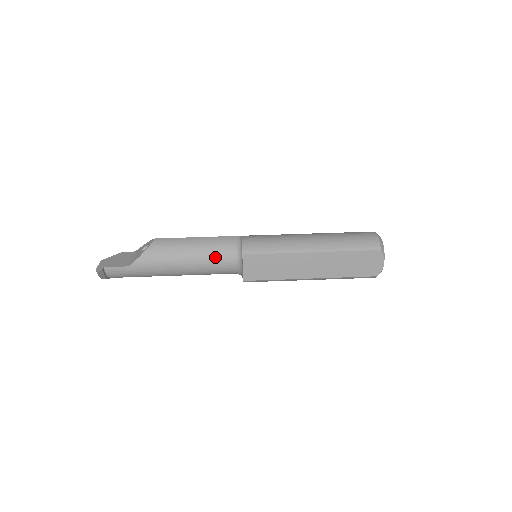
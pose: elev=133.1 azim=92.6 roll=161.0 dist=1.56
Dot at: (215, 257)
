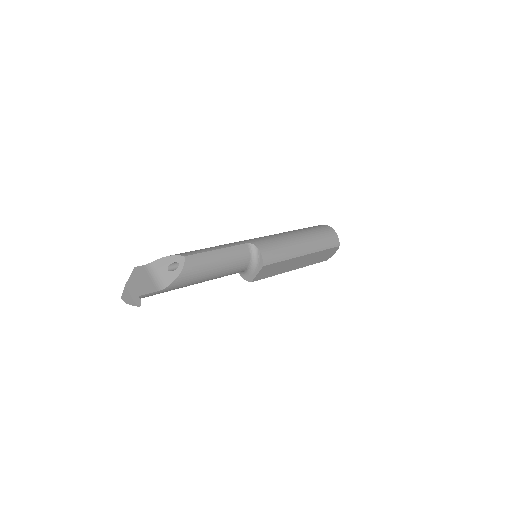
Dot at: (235, 267)
